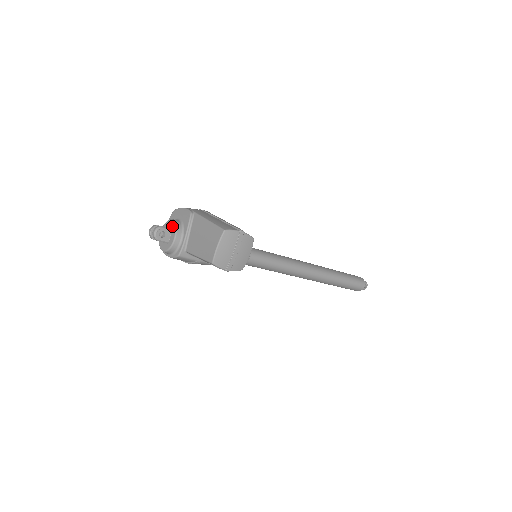
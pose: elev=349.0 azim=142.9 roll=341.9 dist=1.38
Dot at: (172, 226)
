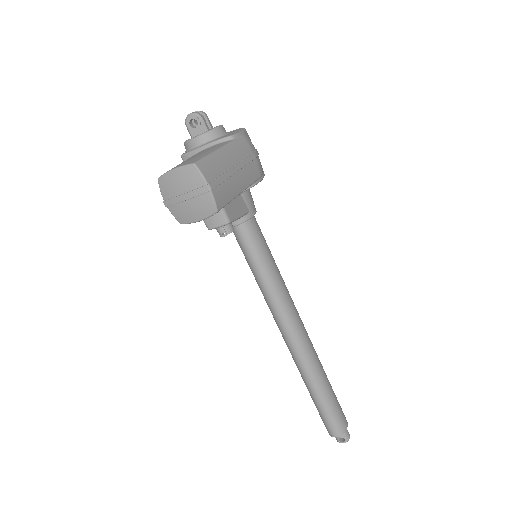
Dot at: (211, 129)
